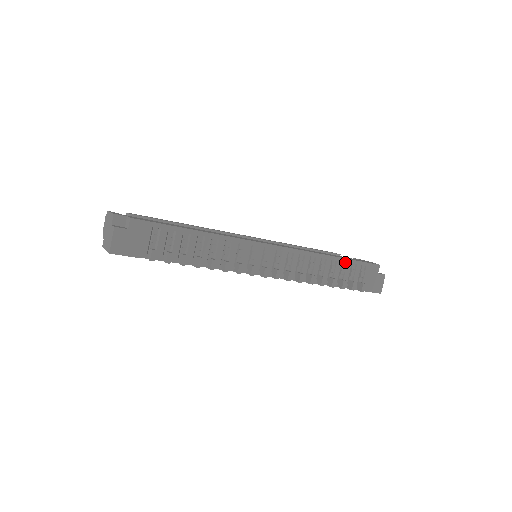
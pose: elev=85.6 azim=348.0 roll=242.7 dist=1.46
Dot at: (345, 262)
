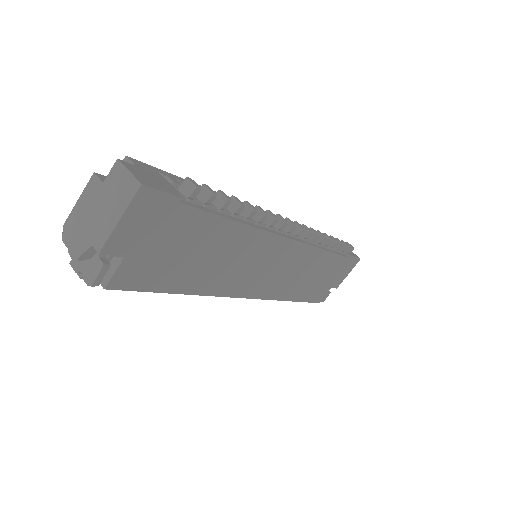
Dot at: occluded
